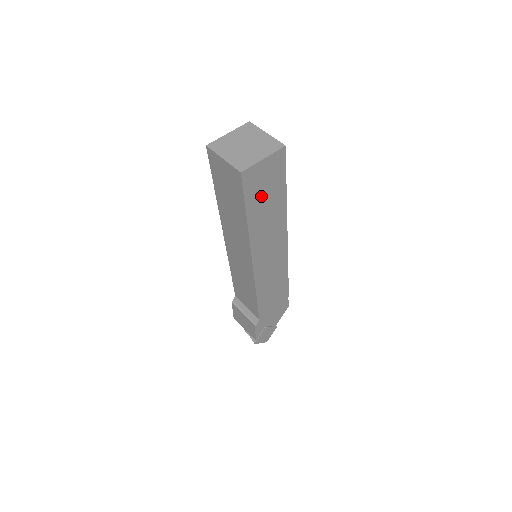
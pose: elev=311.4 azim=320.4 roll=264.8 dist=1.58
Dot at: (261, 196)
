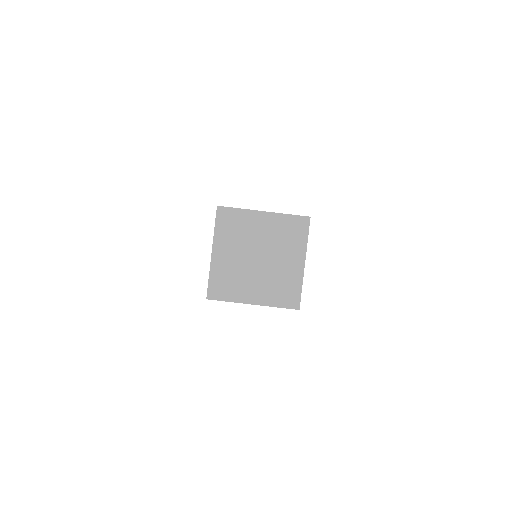
Dot at: occluded
